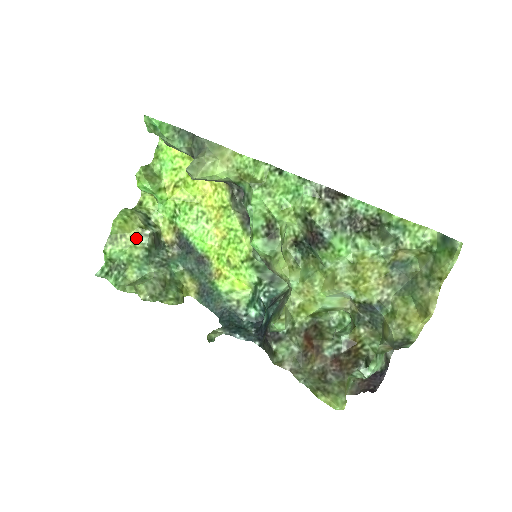
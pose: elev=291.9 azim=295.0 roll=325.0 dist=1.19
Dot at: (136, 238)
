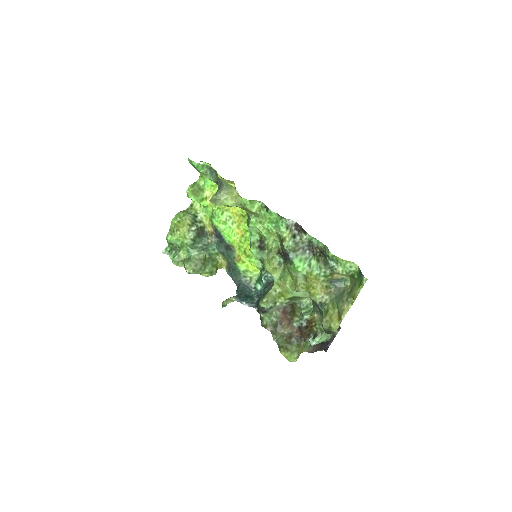
Dot at: (186, 232)
